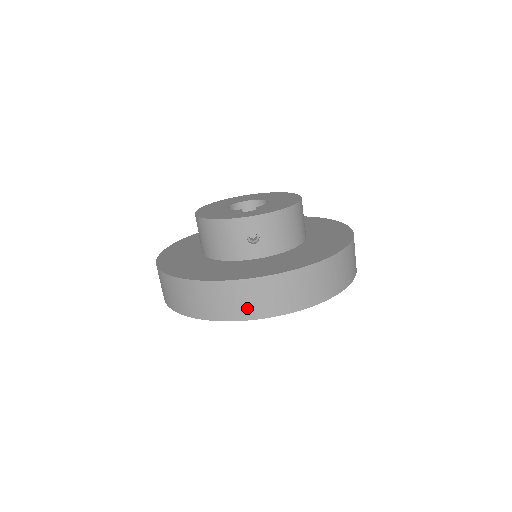
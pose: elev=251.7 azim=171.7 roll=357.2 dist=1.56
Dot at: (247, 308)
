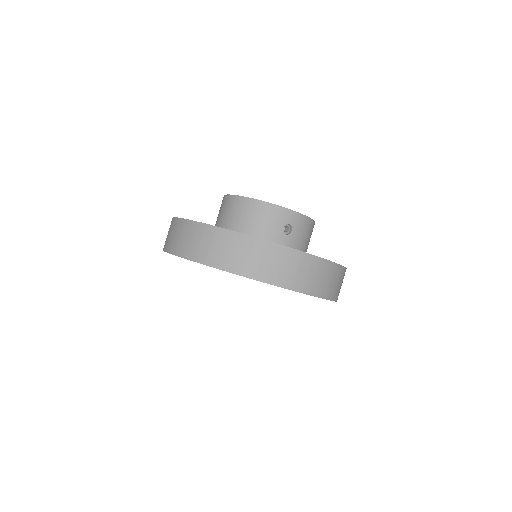
Dot at: (285, 276)
